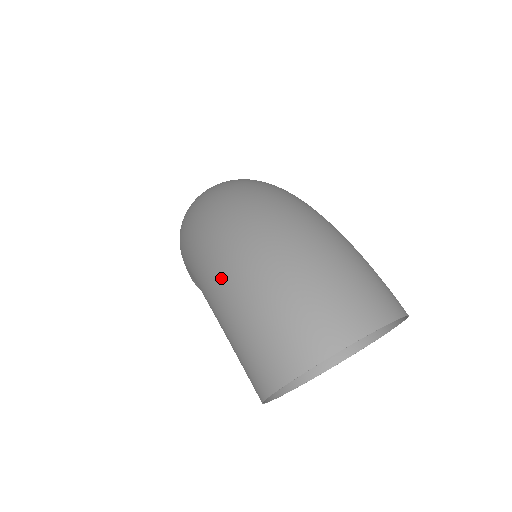
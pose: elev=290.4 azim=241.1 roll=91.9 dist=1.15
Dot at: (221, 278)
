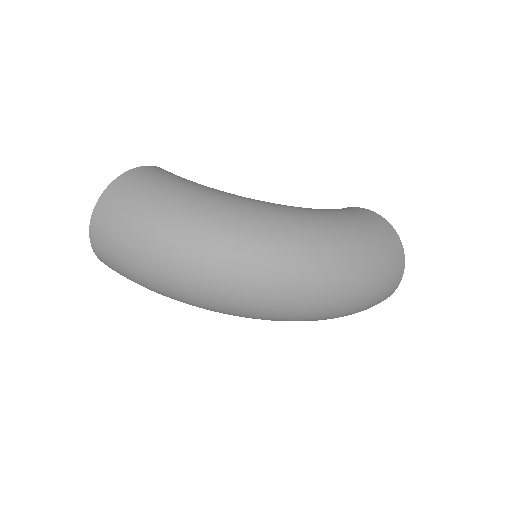
Dot at: occluded
